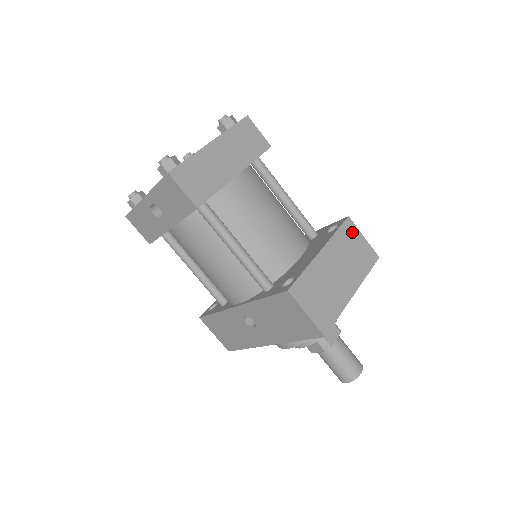
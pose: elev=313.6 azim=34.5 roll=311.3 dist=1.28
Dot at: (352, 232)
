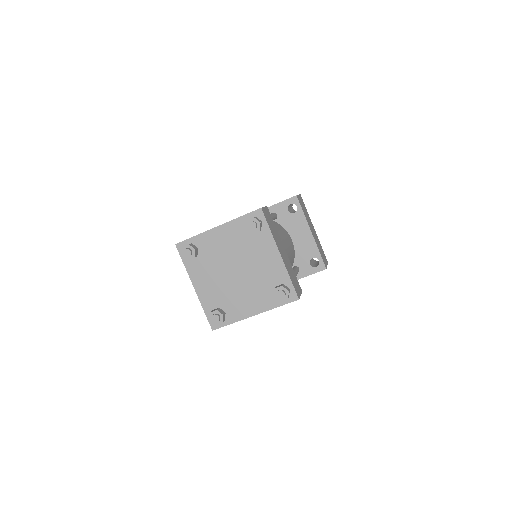
Dot at: (300, 201)
